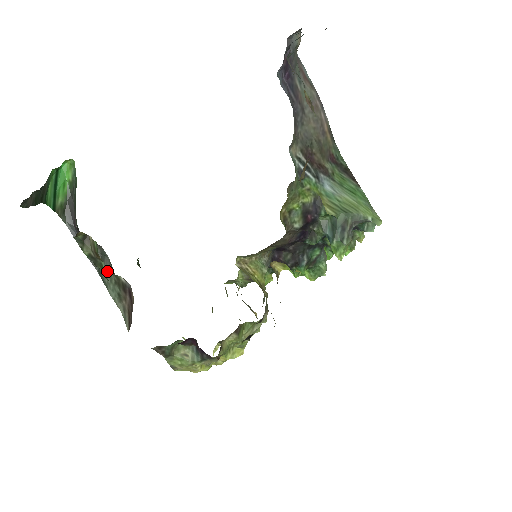
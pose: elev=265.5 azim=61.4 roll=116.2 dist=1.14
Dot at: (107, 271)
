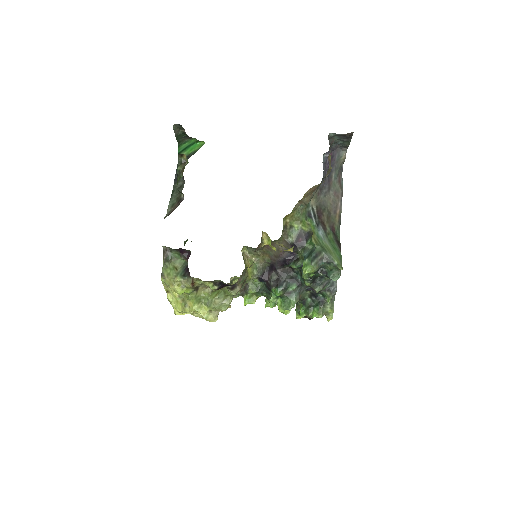
Dot at: (177, 193)
